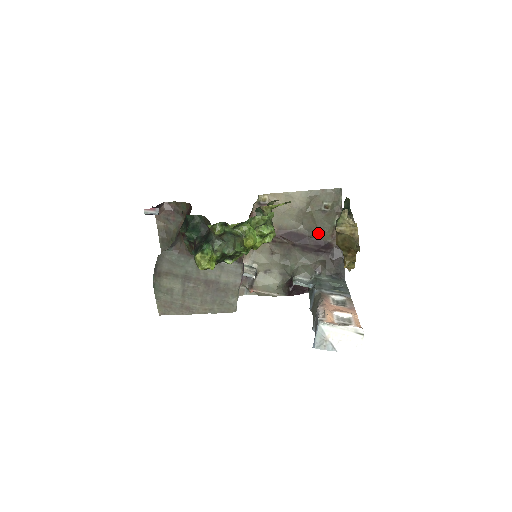
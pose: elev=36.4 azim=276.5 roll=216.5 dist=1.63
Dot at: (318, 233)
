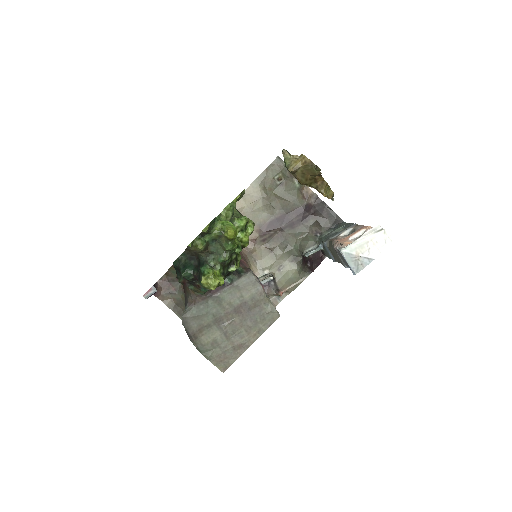
Dot at: (291, 204)
